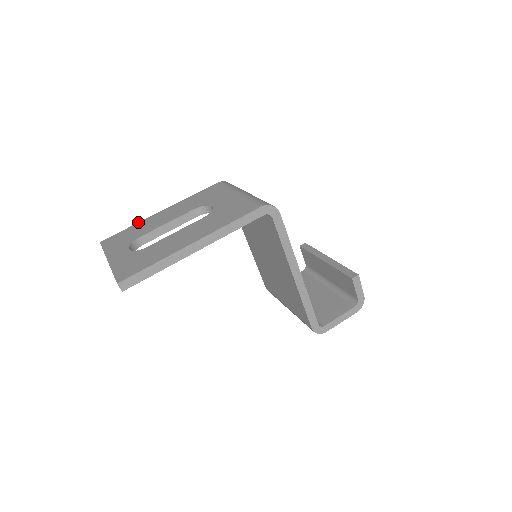
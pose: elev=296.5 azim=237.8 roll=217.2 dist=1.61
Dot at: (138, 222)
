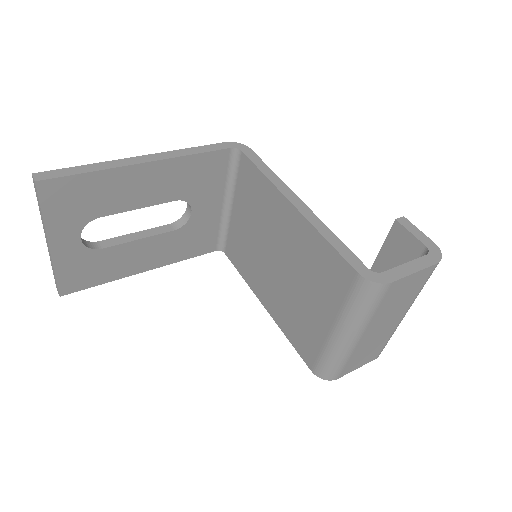
Dot at: occluded
